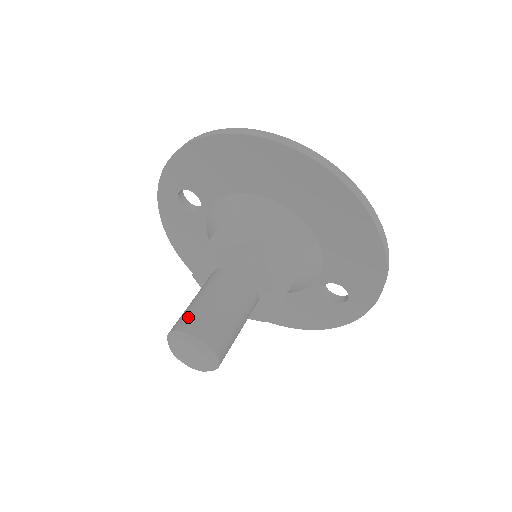
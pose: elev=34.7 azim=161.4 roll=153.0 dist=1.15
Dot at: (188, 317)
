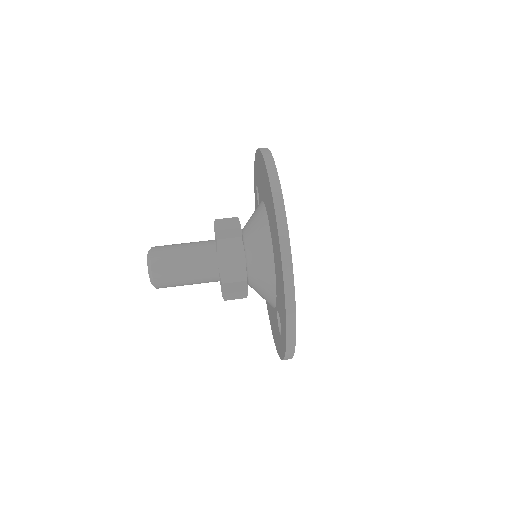
Dot at: (164, 246)
